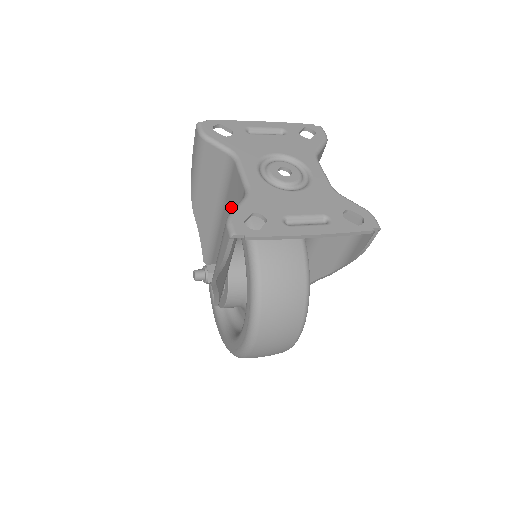
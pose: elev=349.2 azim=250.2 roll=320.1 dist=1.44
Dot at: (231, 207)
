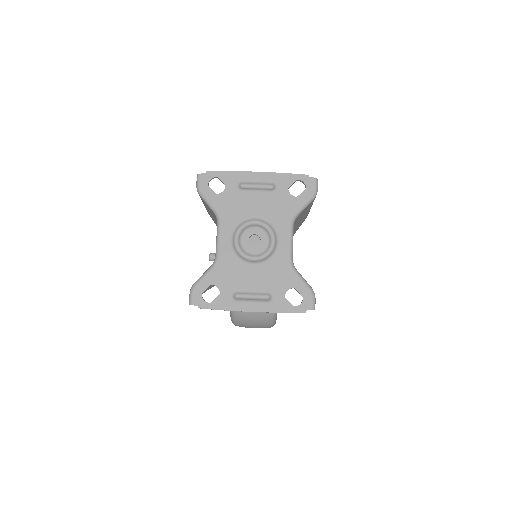
Dot at: occluded
